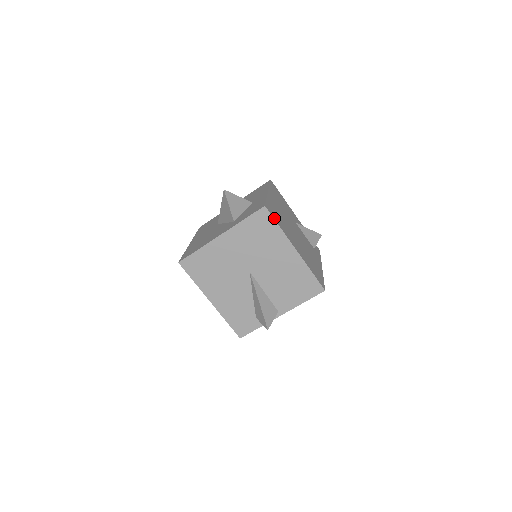
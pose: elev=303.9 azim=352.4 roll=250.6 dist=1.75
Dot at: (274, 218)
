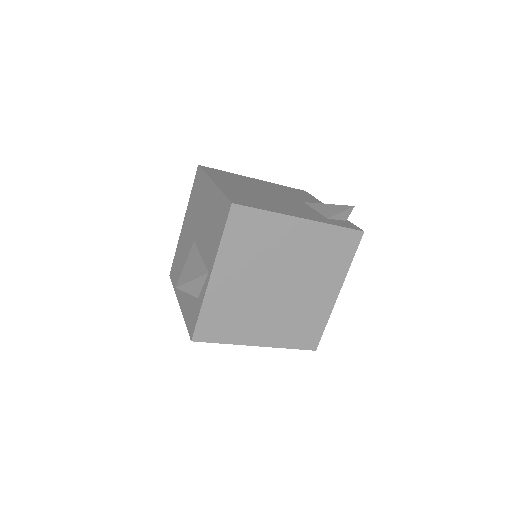
Dot at: (204, 170)
